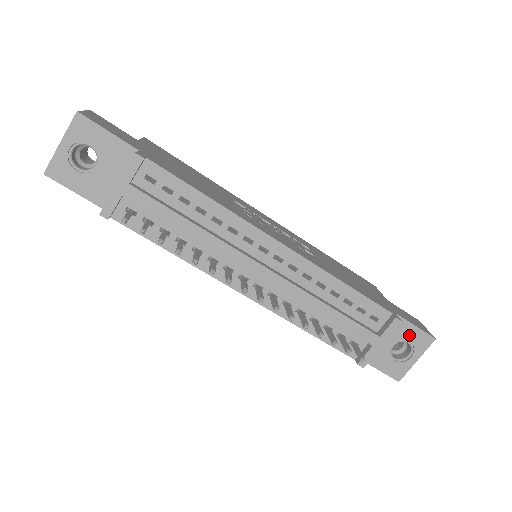
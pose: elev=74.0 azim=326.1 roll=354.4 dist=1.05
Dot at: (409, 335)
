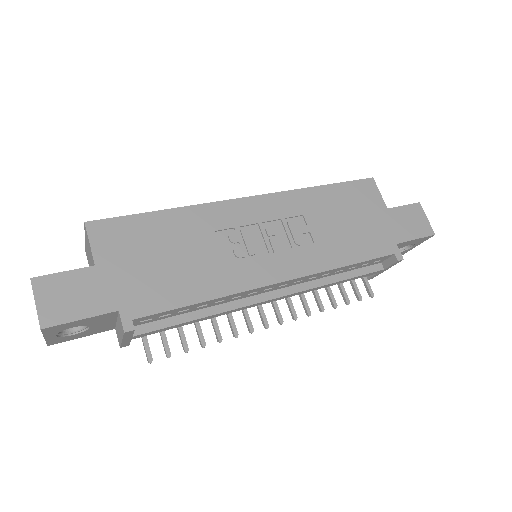
Dot at: (410, 243)
